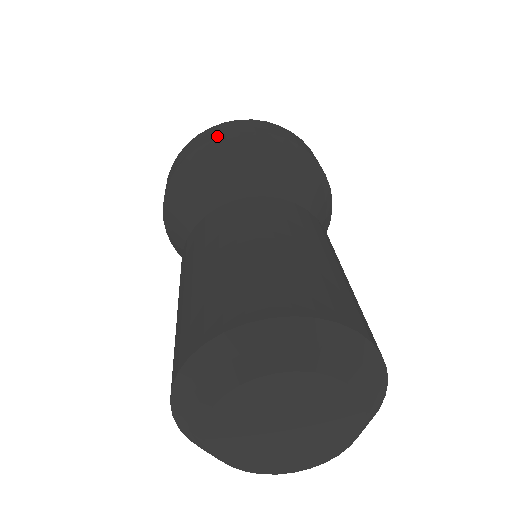
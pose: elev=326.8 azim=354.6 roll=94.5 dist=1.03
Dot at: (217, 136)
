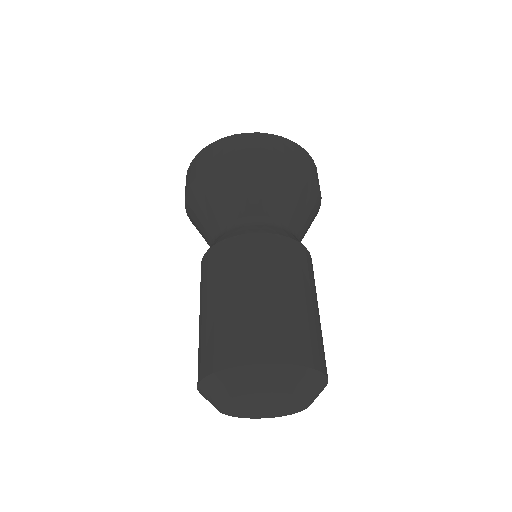
Dot at: (267, 154)
